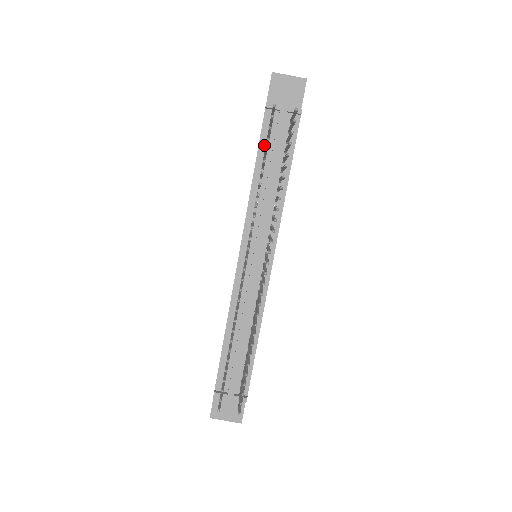
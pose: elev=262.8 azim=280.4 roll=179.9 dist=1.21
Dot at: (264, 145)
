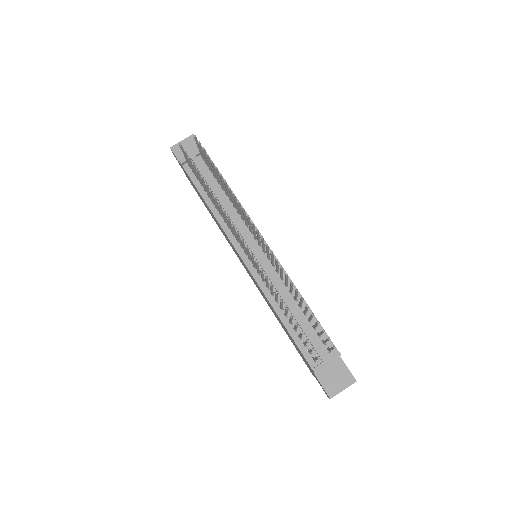
Dot at: (199, 185)
